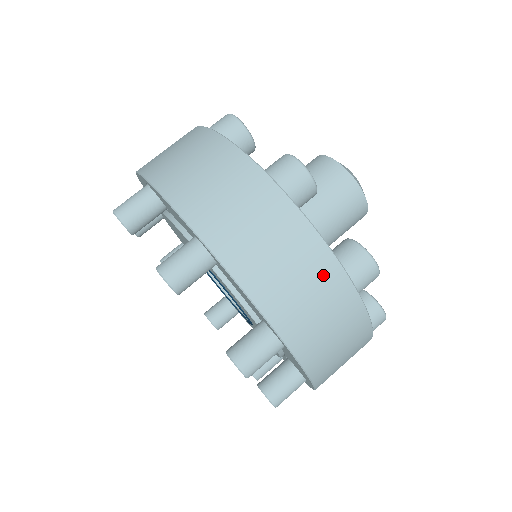
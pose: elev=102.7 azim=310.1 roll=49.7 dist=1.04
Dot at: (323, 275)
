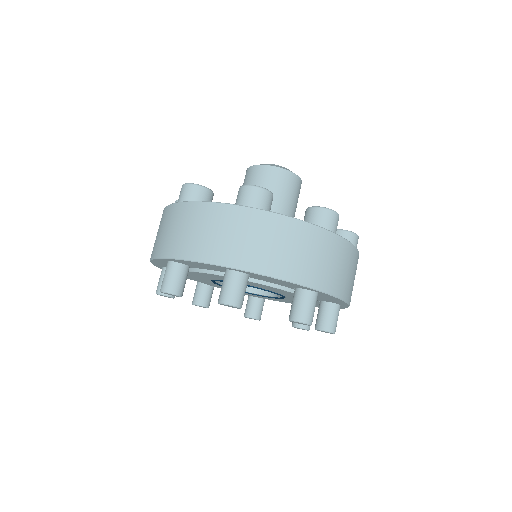
Dot at: occluded
